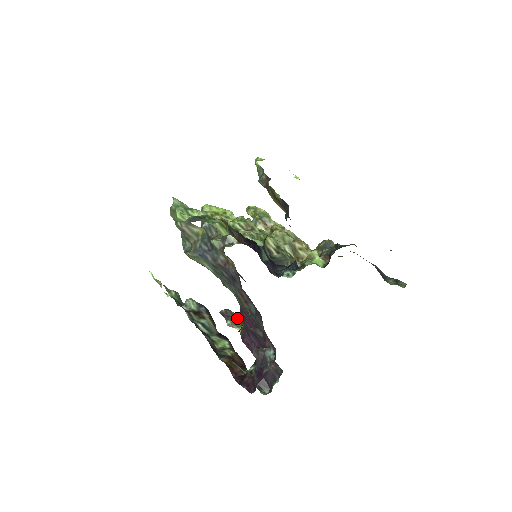
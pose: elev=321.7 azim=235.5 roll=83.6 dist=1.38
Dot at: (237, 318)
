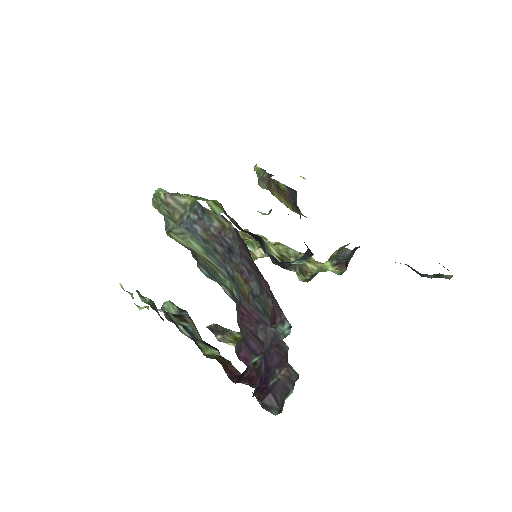
Dot at: (230, 333)
